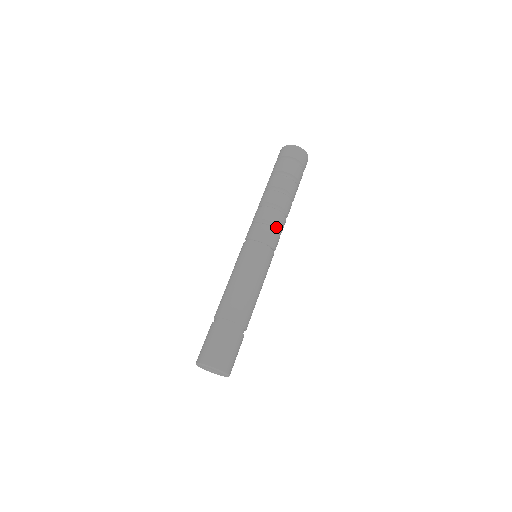
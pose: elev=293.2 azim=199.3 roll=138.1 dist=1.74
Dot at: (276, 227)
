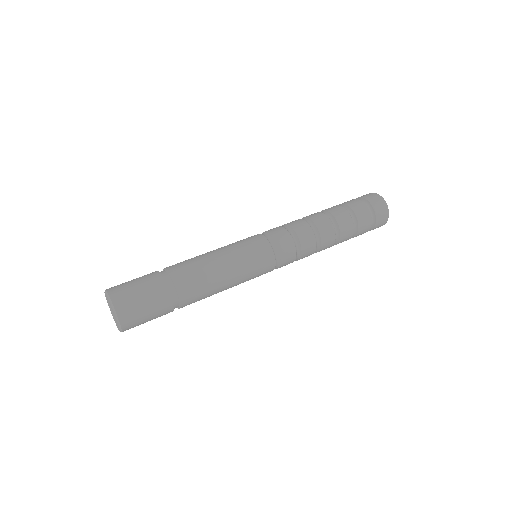
Dot at: (295, 236)
